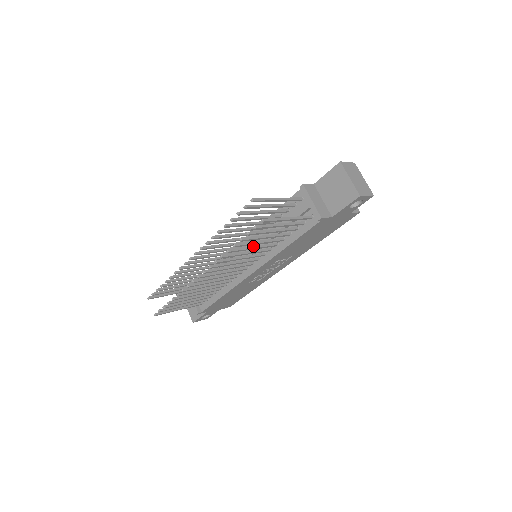
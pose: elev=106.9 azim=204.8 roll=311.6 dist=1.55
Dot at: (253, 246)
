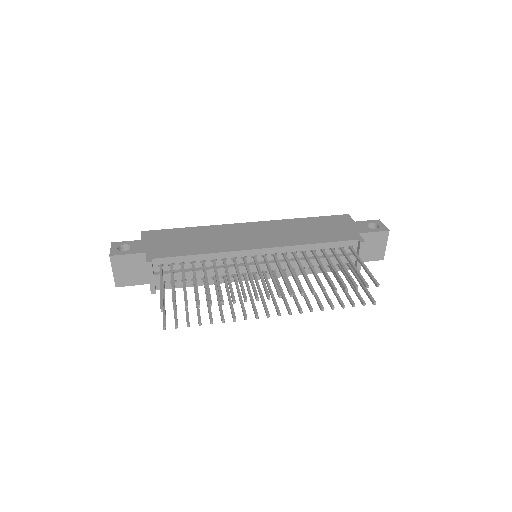
Dot at: occluded
